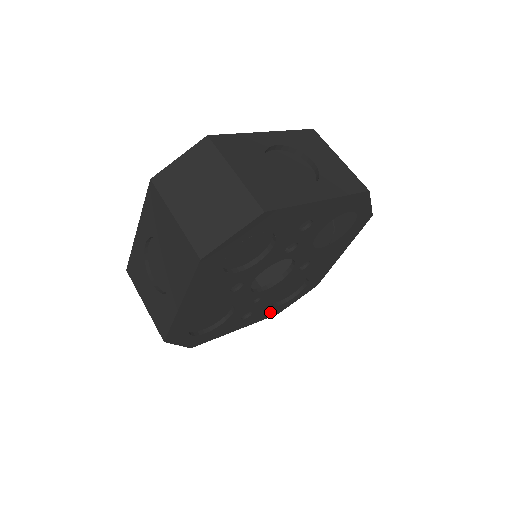
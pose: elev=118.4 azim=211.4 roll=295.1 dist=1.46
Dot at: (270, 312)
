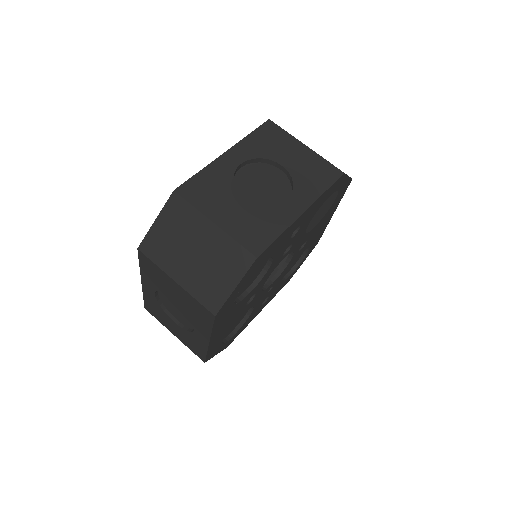
Dot at: (283, 284)
